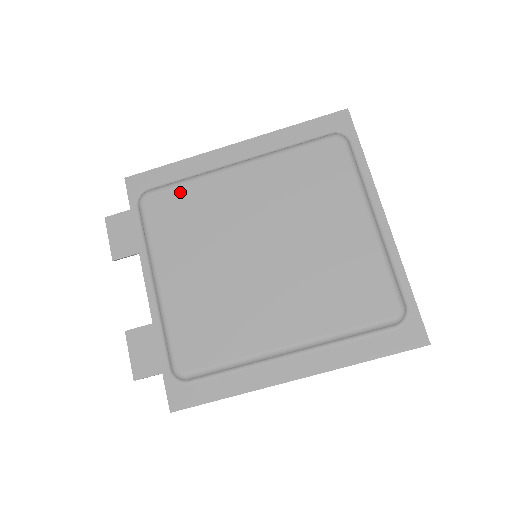
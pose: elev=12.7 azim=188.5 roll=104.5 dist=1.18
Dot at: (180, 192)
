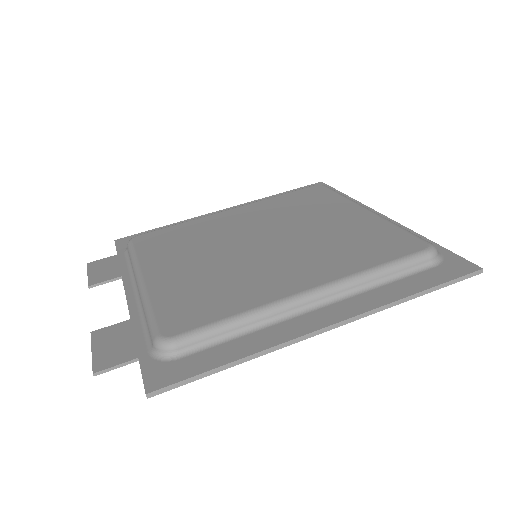
Dot at: (172, 229)
